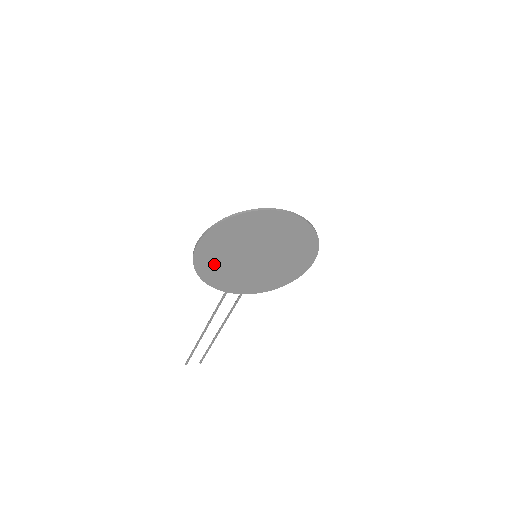
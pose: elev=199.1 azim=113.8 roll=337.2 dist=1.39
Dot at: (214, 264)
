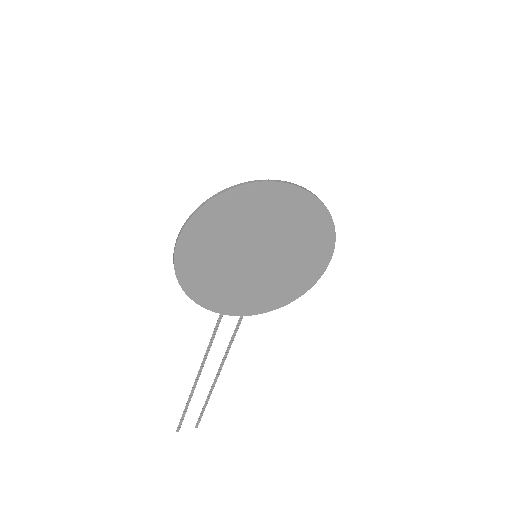
Dot at: (202, 270)
